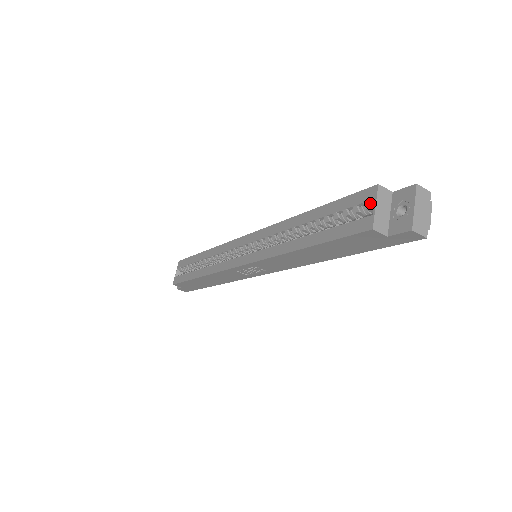
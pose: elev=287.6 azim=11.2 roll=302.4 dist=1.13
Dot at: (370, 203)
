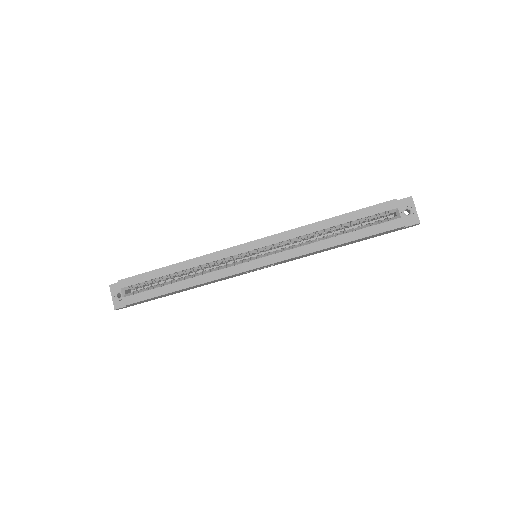
Dot at: (394, 210)
